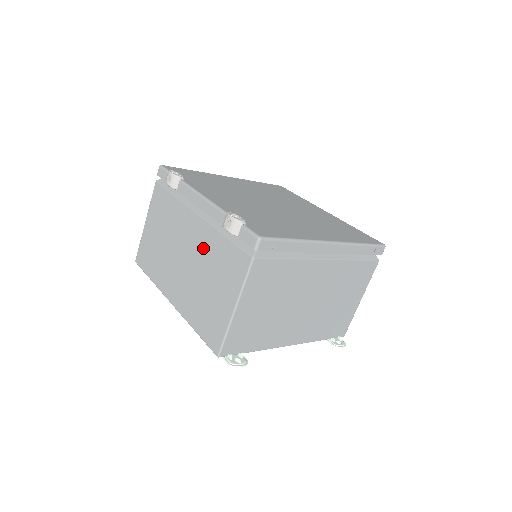
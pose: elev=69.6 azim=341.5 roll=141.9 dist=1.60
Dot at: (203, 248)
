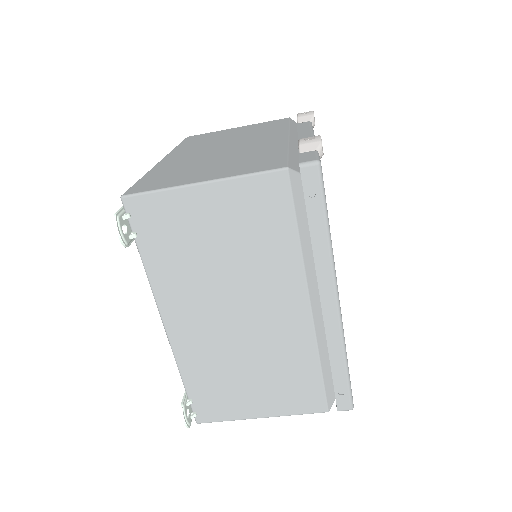
Dot at: (254, 148)
